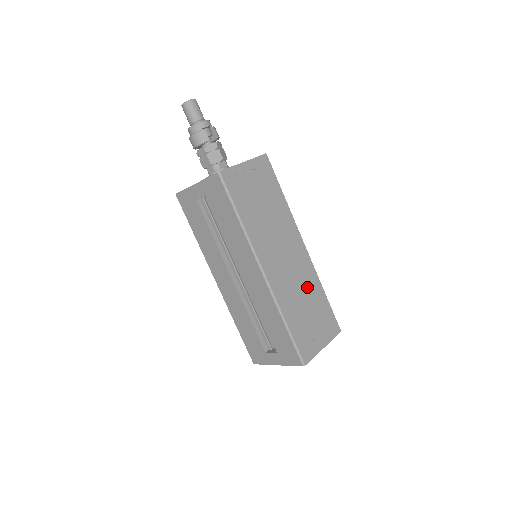
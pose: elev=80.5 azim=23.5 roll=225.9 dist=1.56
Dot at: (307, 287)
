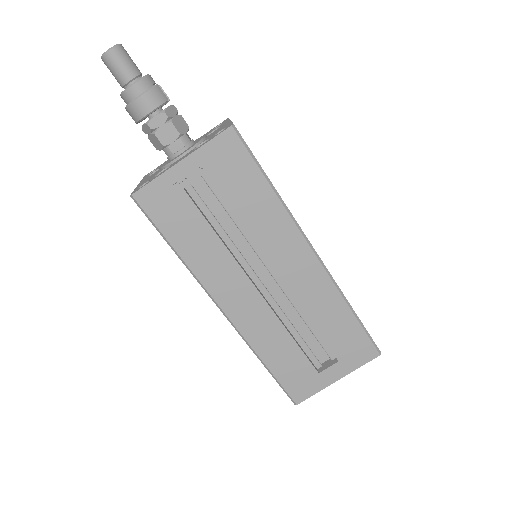
Dot at: occluded
